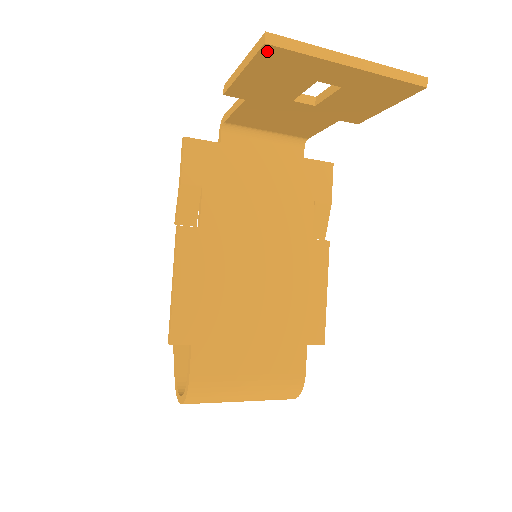
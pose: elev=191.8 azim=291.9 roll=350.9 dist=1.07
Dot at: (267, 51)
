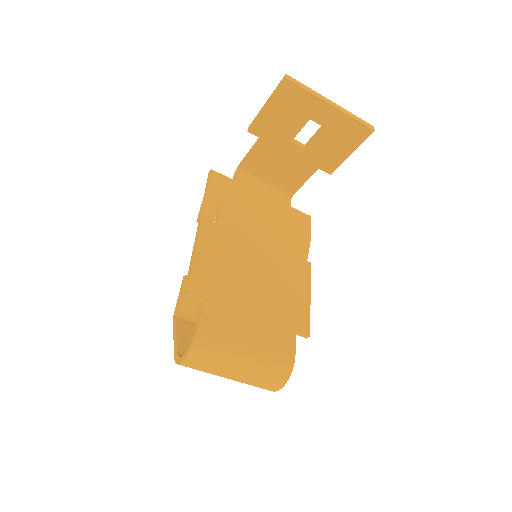
Dot at: (285, 85)
